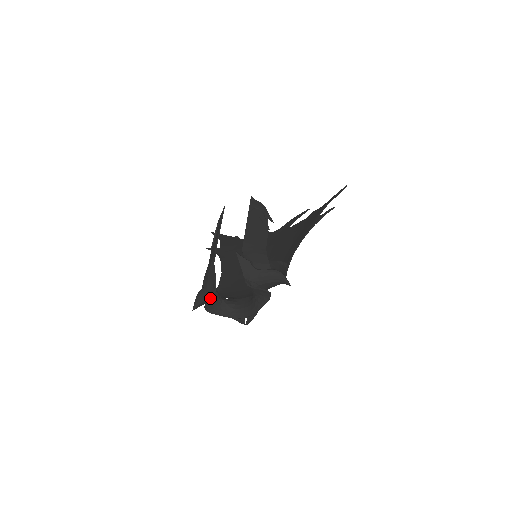
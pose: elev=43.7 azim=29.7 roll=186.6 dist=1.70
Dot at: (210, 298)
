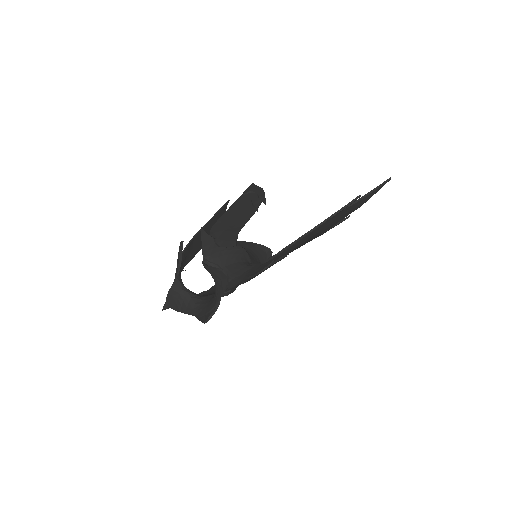
Dot at: occluded
